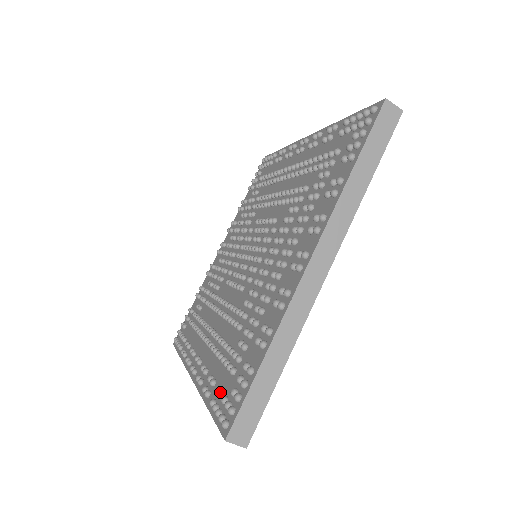
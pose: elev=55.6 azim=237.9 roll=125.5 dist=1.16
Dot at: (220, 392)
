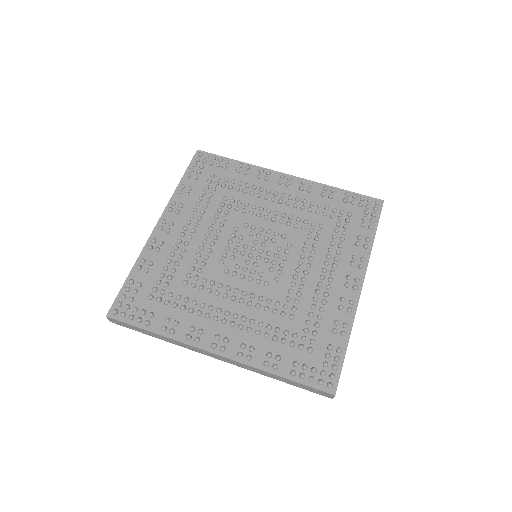
Dot at: (306, 365)
